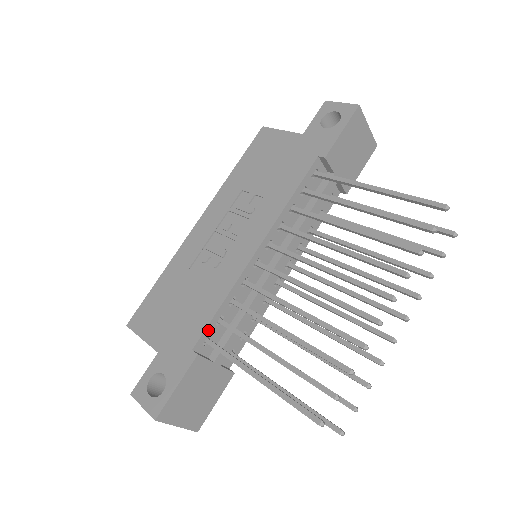
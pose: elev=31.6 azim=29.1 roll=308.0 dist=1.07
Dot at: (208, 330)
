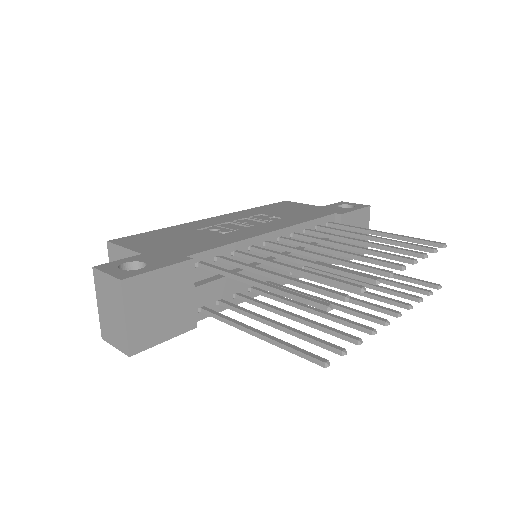
Dot at: (207, 255)
